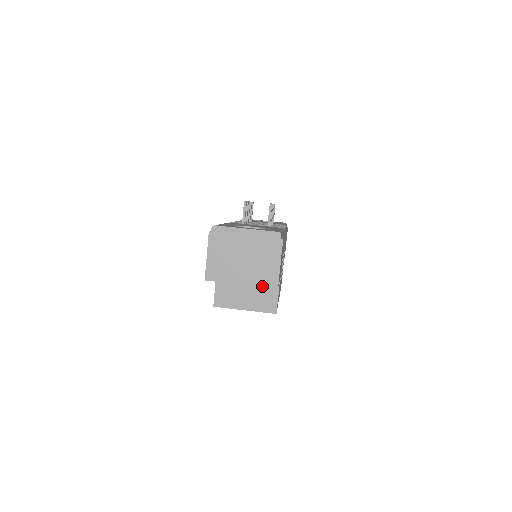
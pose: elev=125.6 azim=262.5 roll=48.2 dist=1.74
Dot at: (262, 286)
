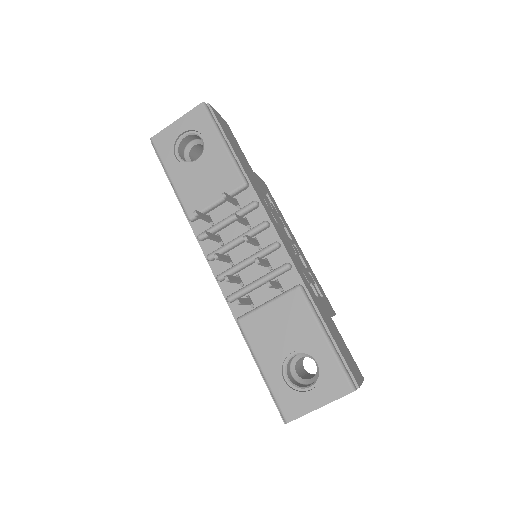
Dot at: occluded
